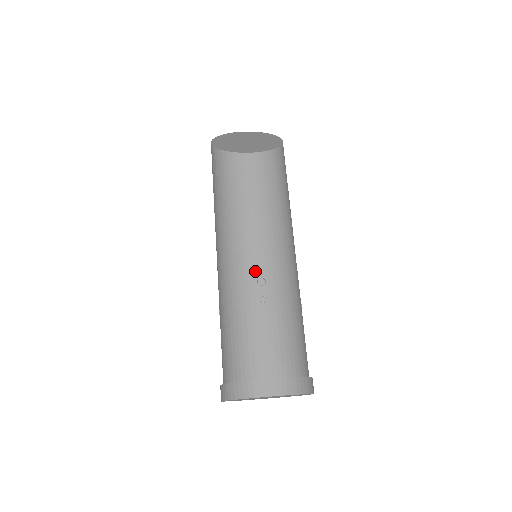
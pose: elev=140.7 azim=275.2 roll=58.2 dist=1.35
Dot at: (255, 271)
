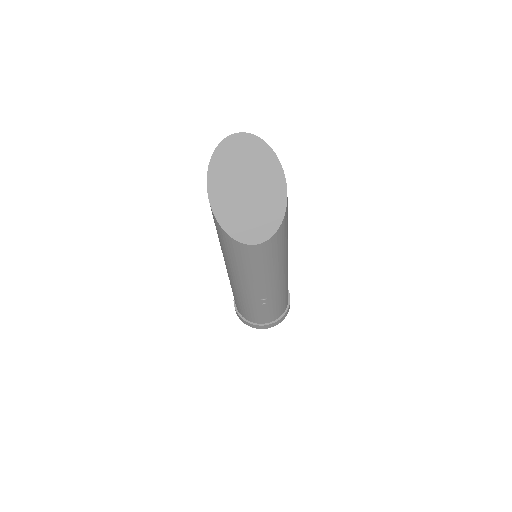
Dot at: (259, 296)
